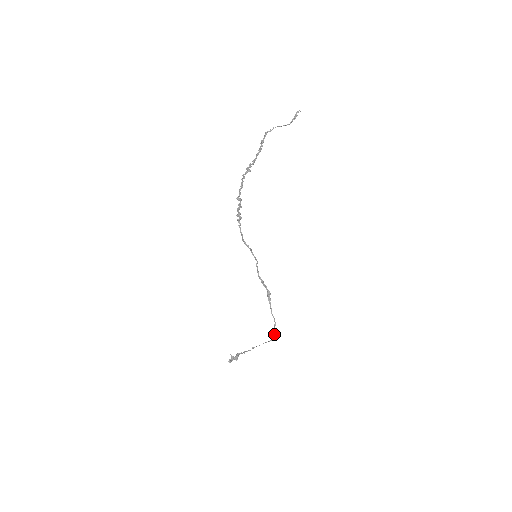
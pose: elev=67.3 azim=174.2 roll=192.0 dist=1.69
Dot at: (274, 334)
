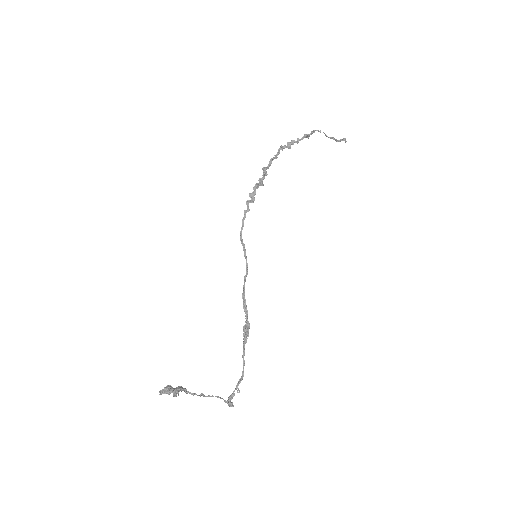
Dot at: (234, 395)
